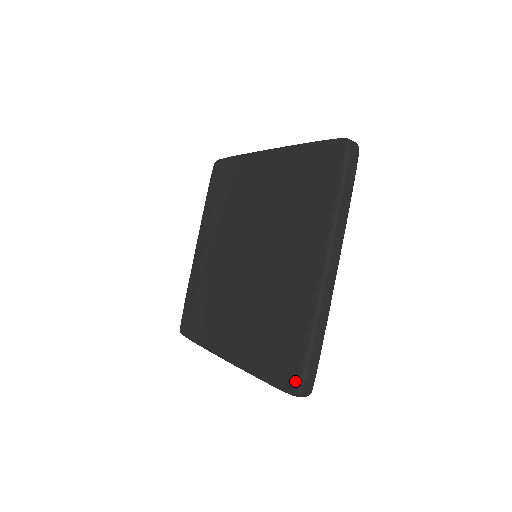
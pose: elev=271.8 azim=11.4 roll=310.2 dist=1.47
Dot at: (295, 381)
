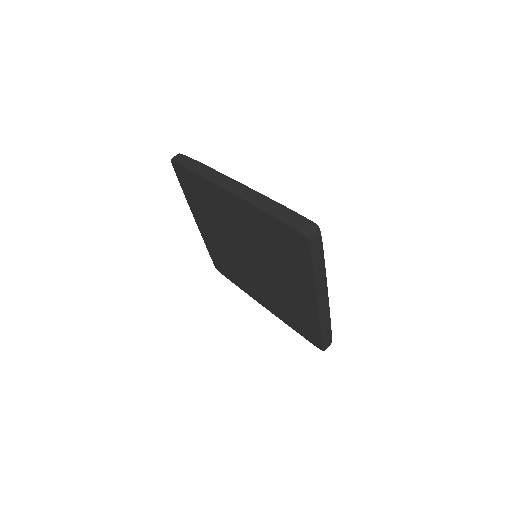
Dot at: (319, 346)
